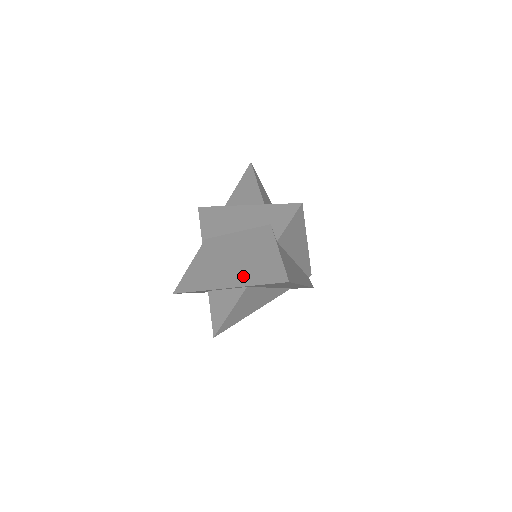
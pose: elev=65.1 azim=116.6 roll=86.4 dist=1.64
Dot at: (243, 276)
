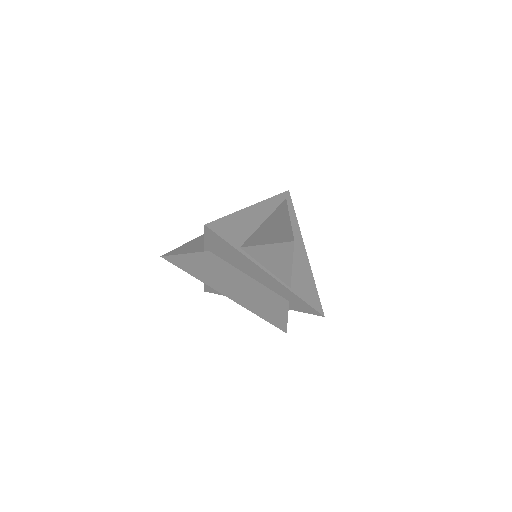
Dot at: (249, 305)
